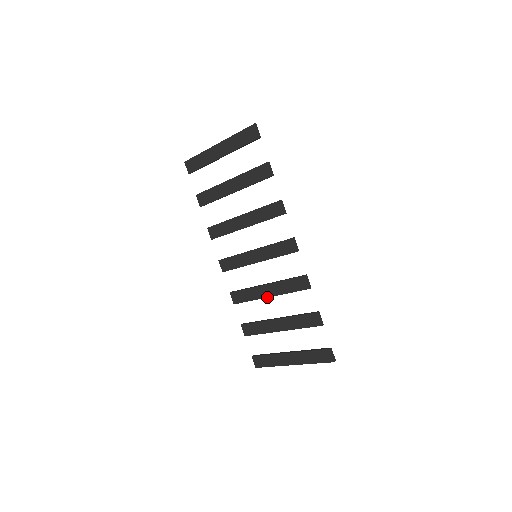
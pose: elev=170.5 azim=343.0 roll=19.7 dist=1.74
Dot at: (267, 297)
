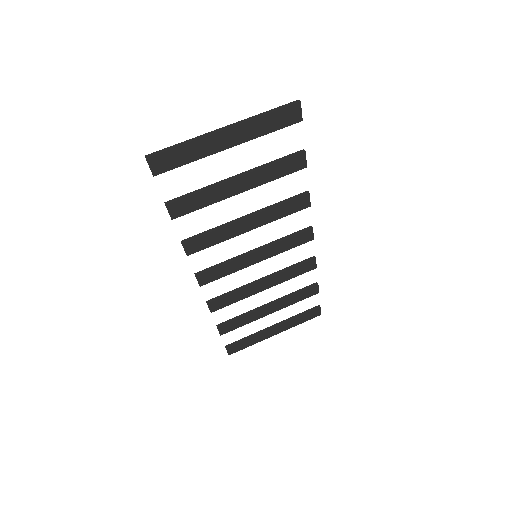
Dot at: occluded
